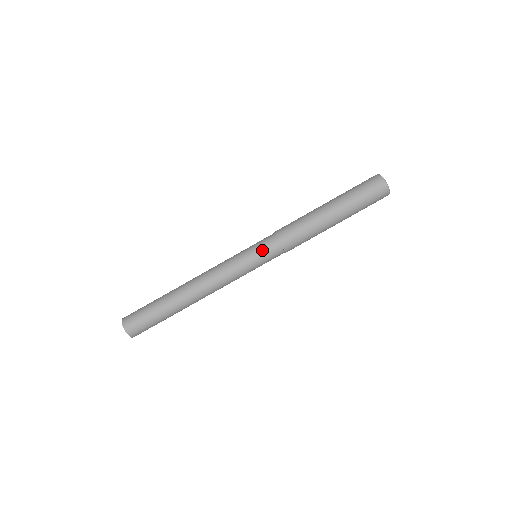
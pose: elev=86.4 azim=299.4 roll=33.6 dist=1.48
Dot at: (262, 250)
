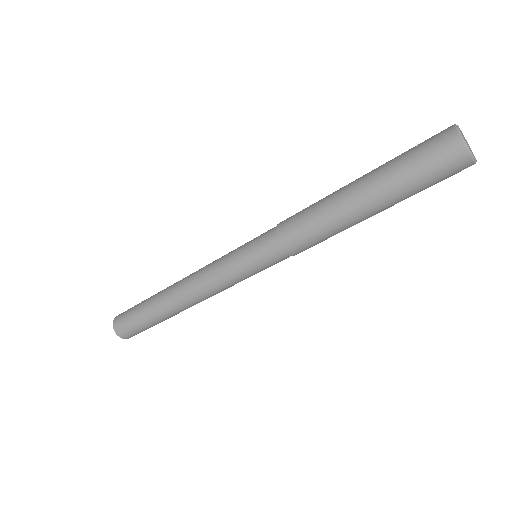
Dot at: (269, 266)
